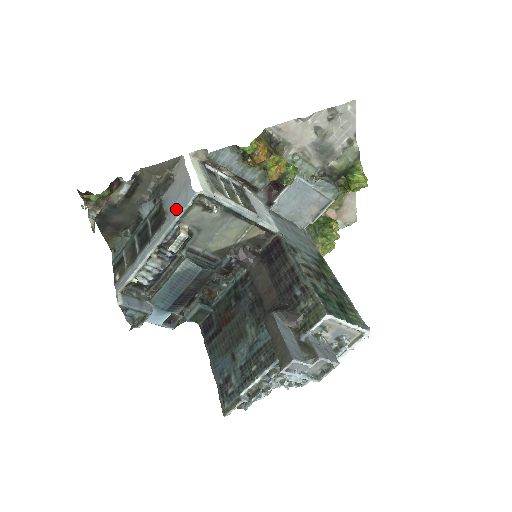
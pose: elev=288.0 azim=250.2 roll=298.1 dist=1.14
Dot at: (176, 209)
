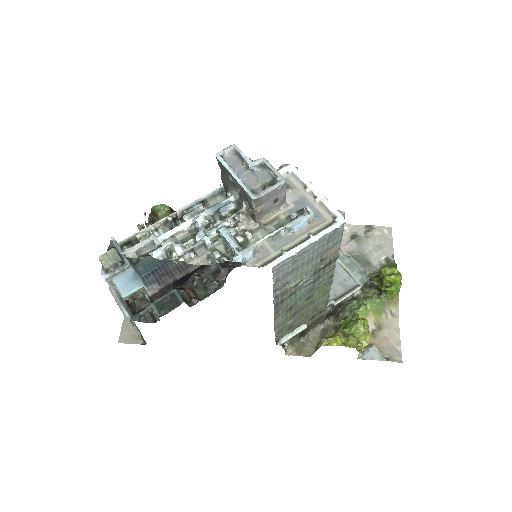
Dot at: occluded
